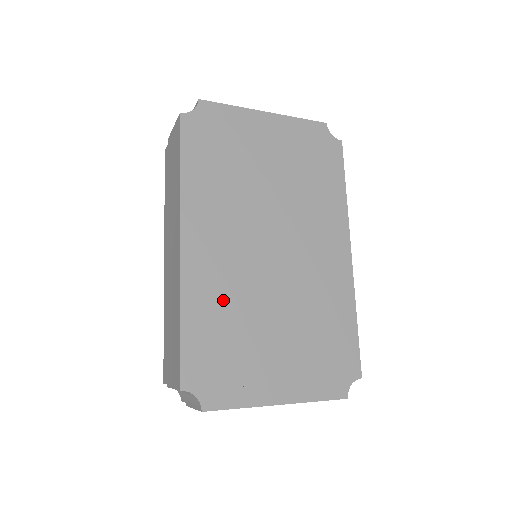
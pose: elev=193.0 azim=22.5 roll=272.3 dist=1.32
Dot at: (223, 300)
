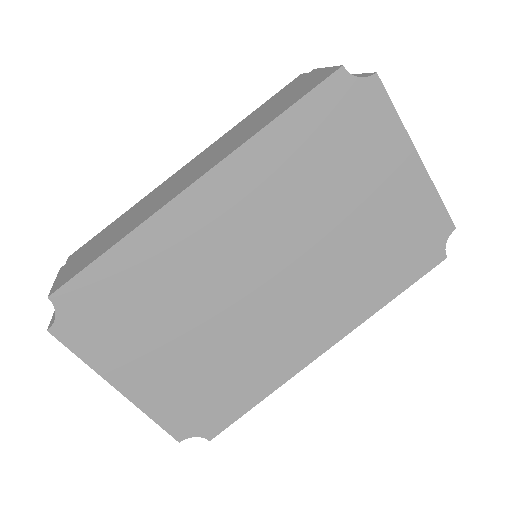
Dot at: (172, 269)
